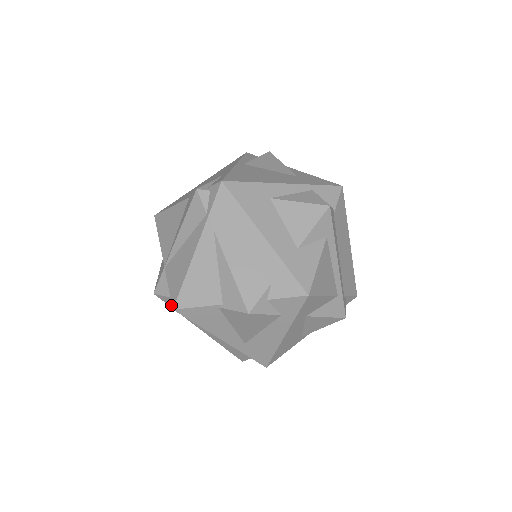
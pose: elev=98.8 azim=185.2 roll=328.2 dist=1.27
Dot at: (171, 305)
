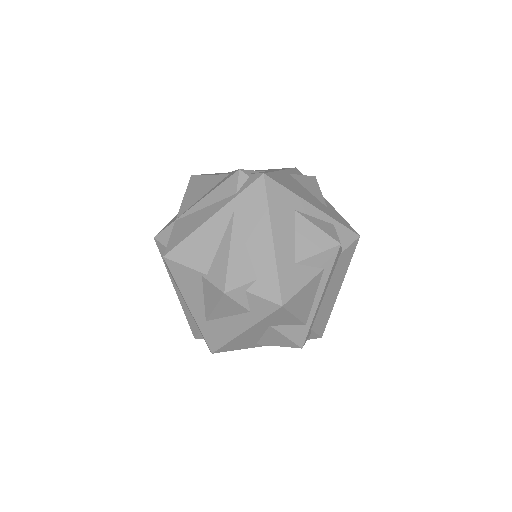
Dot at: occluded
